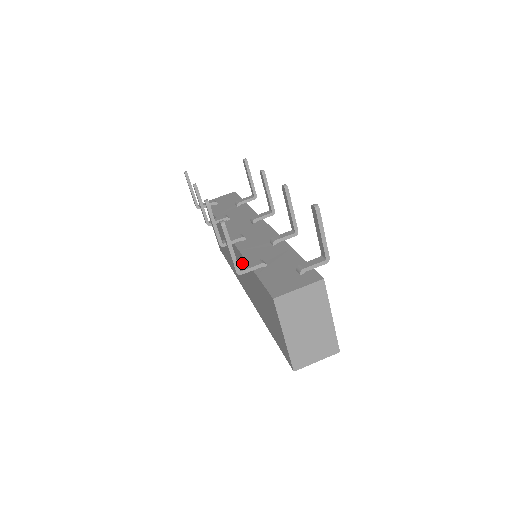
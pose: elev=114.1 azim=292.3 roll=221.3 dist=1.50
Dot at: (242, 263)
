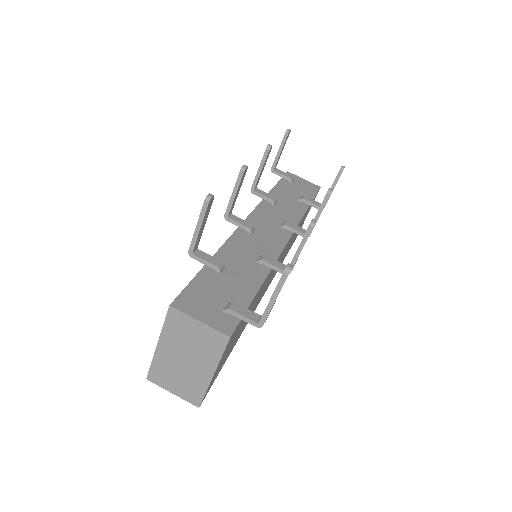
Dot at: occluded
